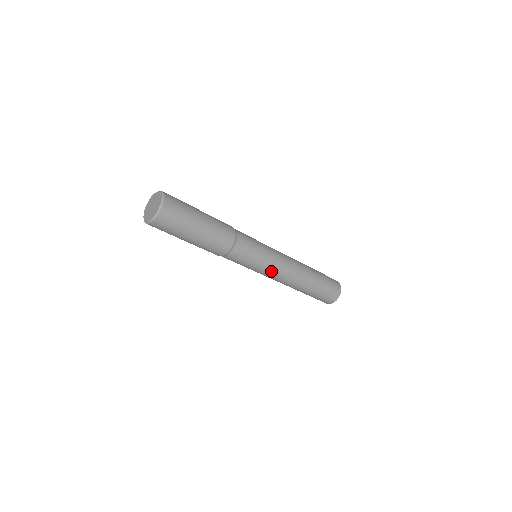
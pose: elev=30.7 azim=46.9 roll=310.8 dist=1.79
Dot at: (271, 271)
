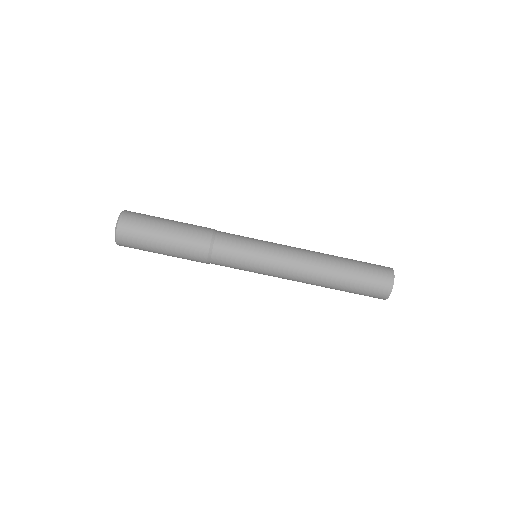
Dot at: (276, 254)
